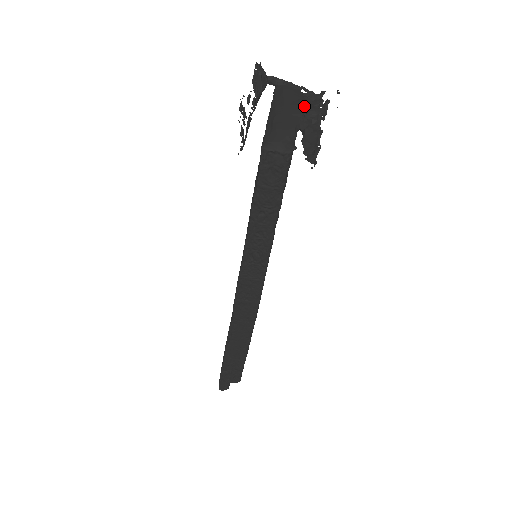
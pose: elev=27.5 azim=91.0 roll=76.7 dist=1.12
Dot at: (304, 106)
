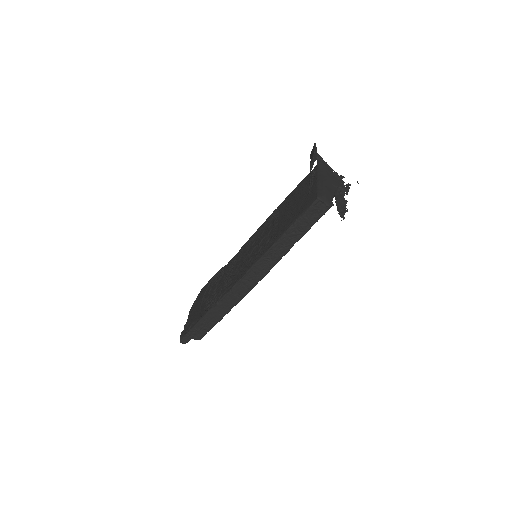
Dot at: (338, 182)
